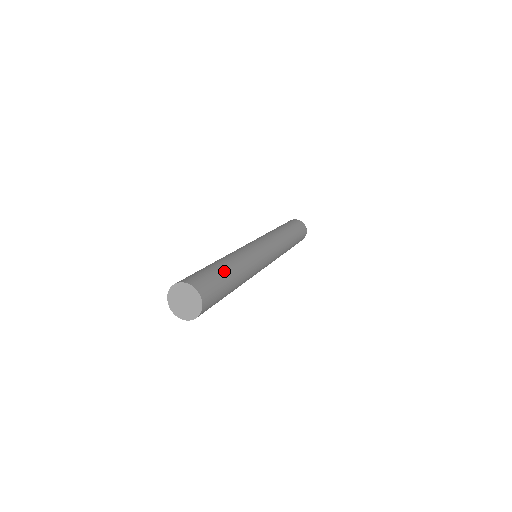
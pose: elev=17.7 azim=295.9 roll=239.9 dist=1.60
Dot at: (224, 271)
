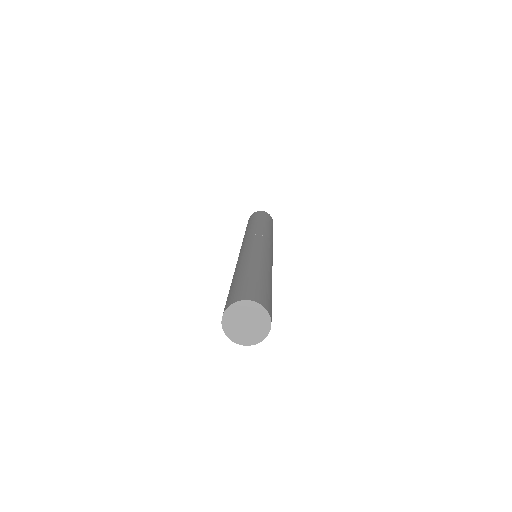
Dot at: (254, 274)
